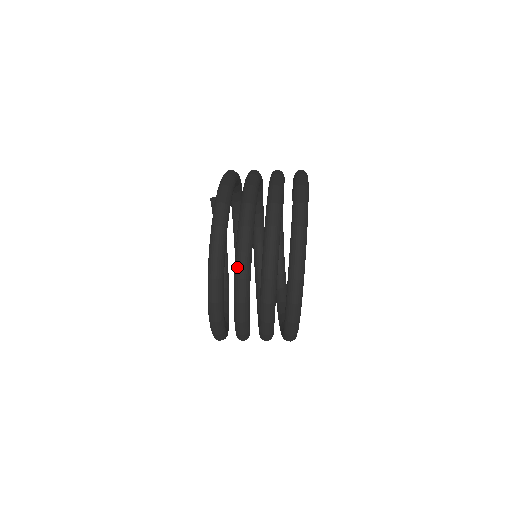
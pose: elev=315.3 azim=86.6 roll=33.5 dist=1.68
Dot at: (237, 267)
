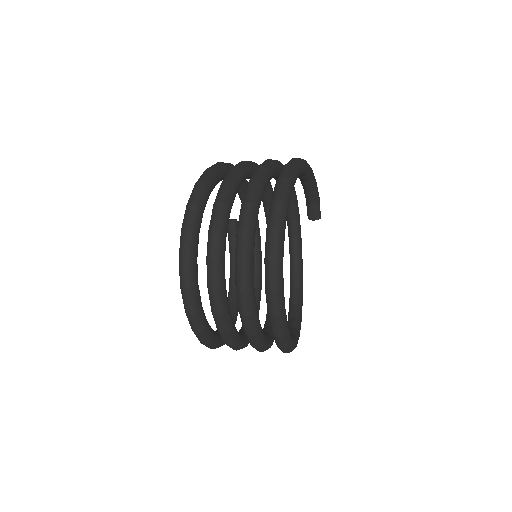
Dot at: (211, 218)
